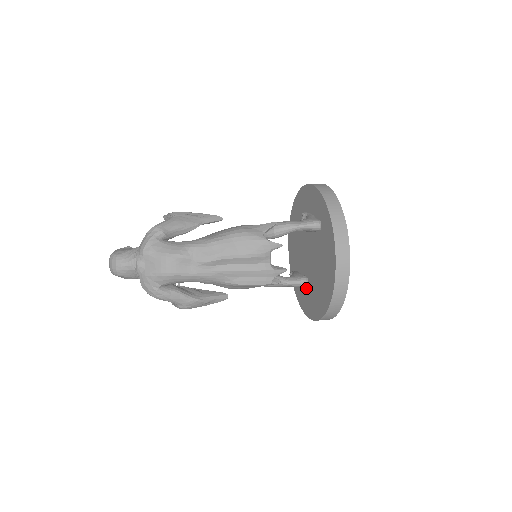
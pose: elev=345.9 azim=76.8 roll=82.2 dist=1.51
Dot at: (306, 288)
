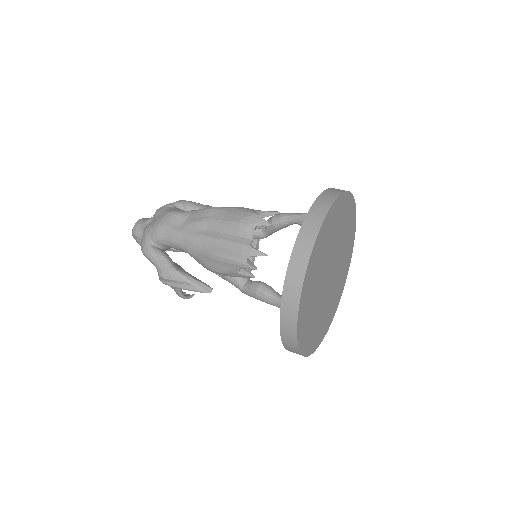
Dot at: occluded
